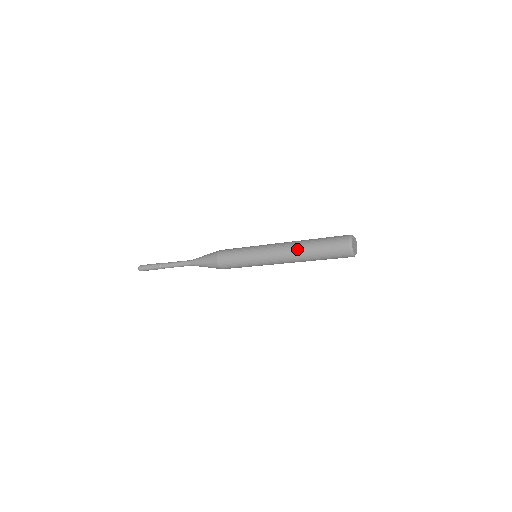
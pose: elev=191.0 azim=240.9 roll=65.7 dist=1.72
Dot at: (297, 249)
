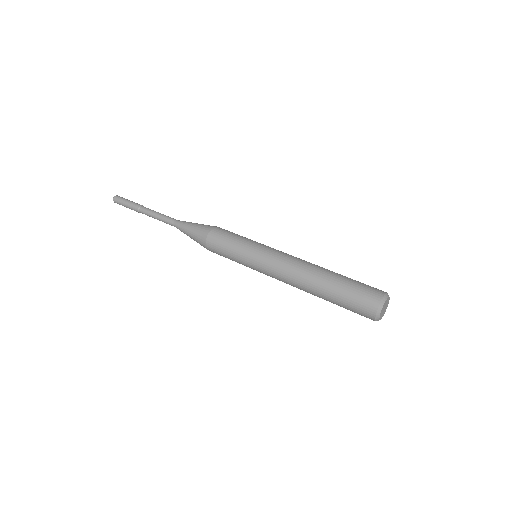
Dot at: (308, 281)
